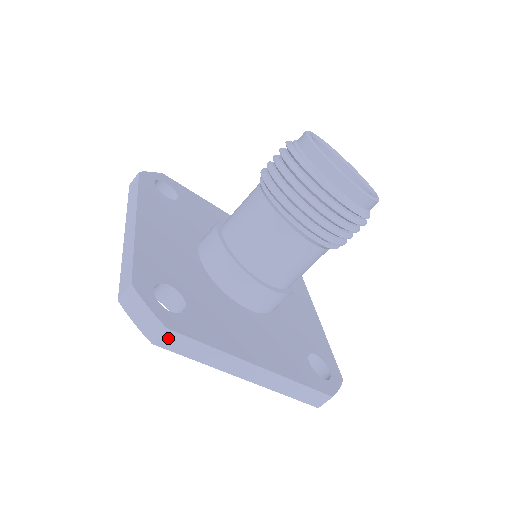
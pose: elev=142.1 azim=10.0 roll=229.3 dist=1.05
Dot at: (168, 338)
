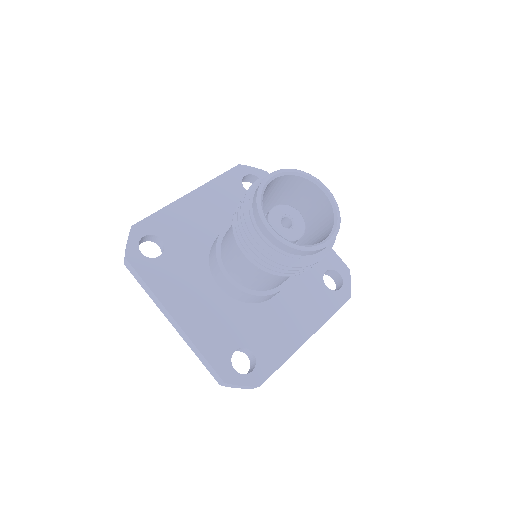
Dot at: occluded
